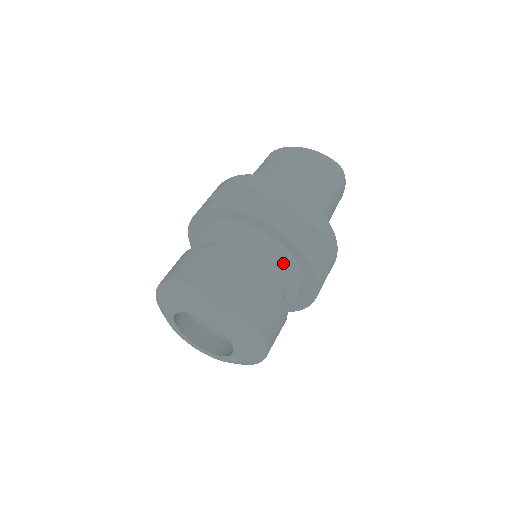
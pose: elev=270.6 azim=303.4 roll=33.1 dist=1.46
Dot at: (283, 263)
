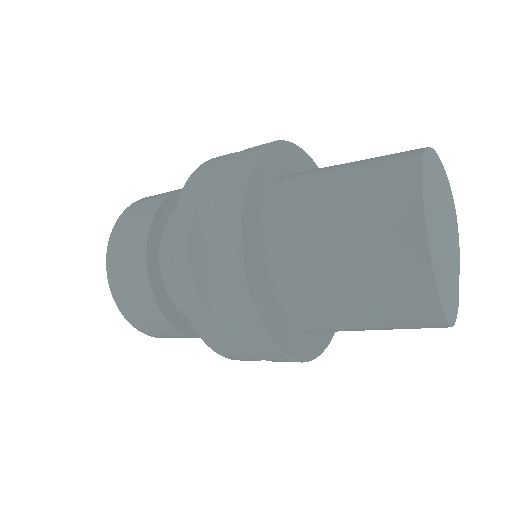
Dot at: occluded
